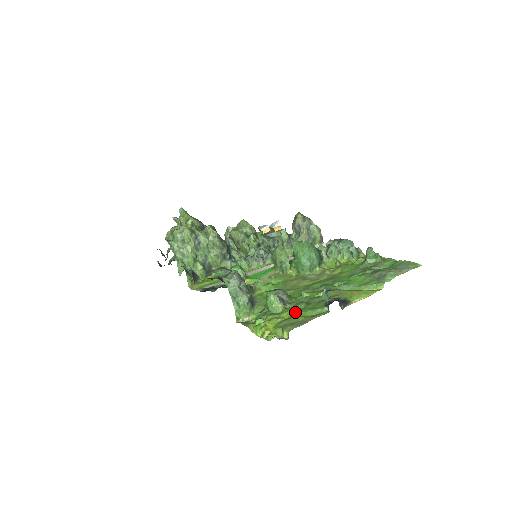
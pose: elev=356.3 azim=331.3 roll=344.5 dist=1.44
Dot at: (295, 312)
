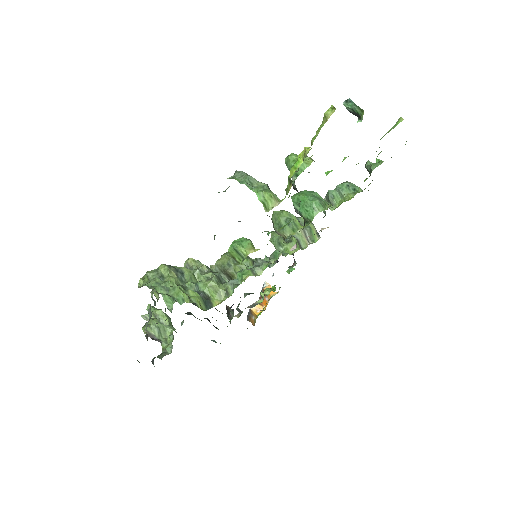
Dot at: occluded
